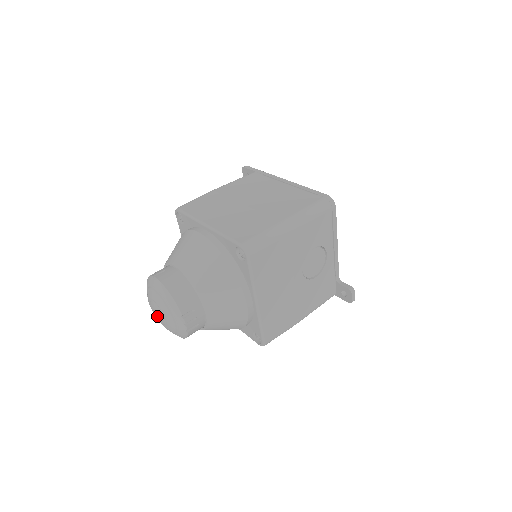
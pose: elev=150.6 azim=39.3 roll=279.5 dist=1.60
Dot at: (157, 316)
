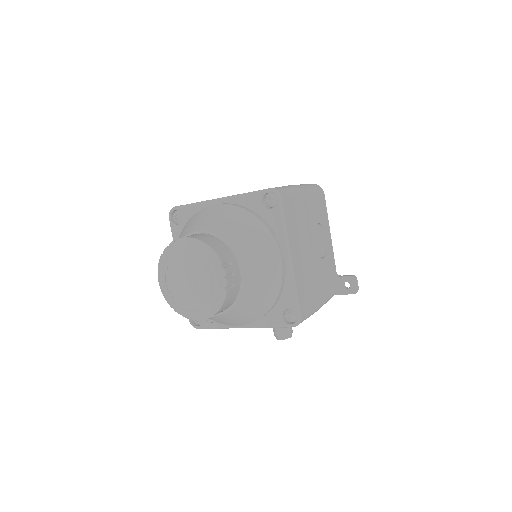
Dot at: (183, 285)
